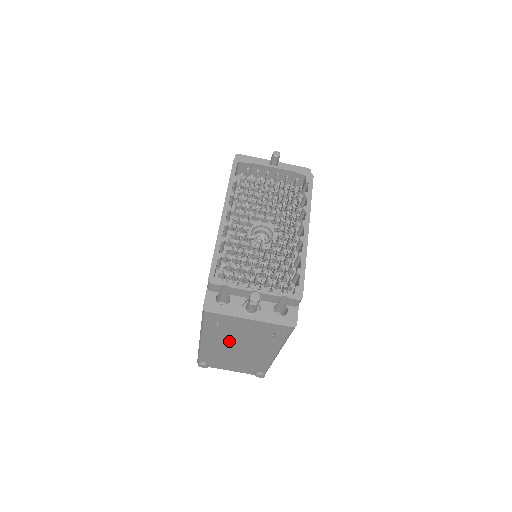
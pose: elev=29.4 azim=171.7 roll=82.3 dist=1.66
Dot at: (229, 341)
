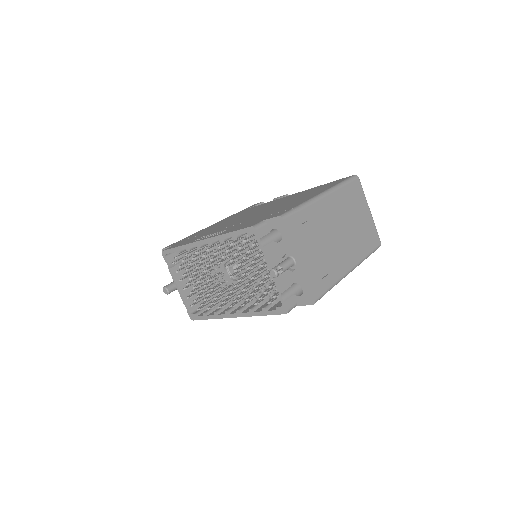
Dot at: occluded
